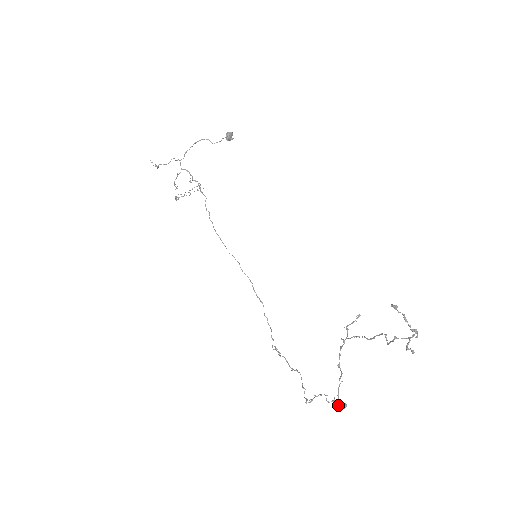
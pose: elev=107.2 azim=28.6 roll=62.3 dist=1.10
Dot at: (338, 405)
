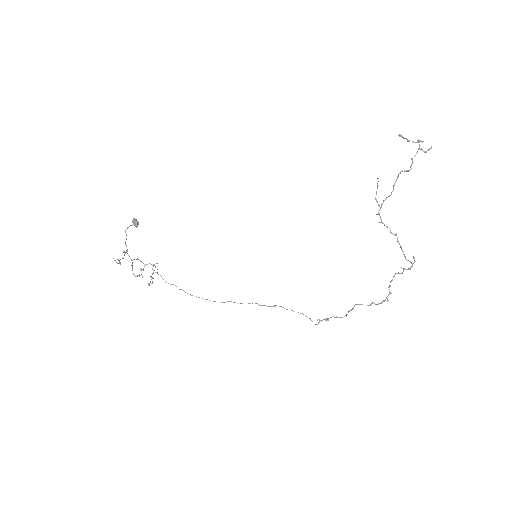
Dot at: (411, 263)
